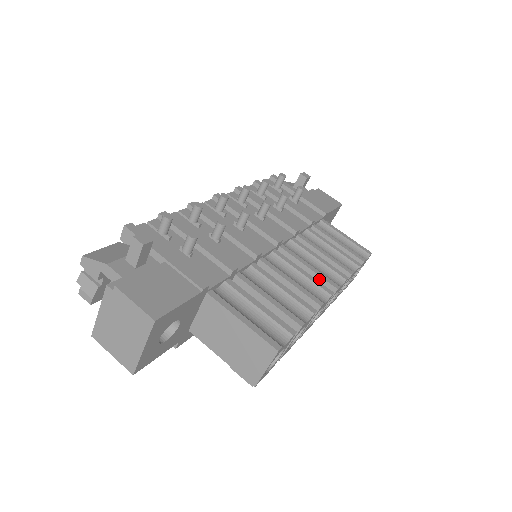
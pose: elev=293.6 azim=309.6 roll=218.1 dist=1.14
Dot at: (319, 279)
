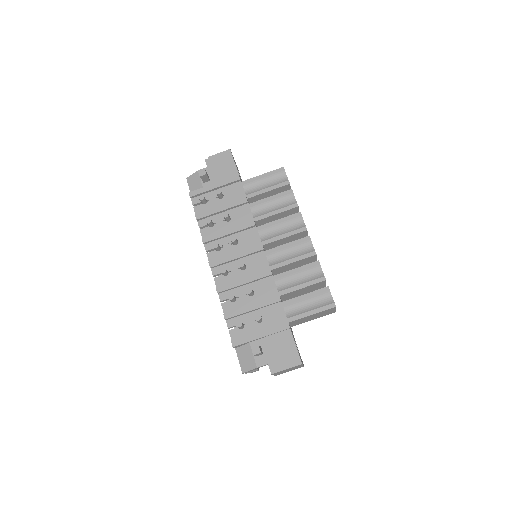
Dot at: (295, 235)
